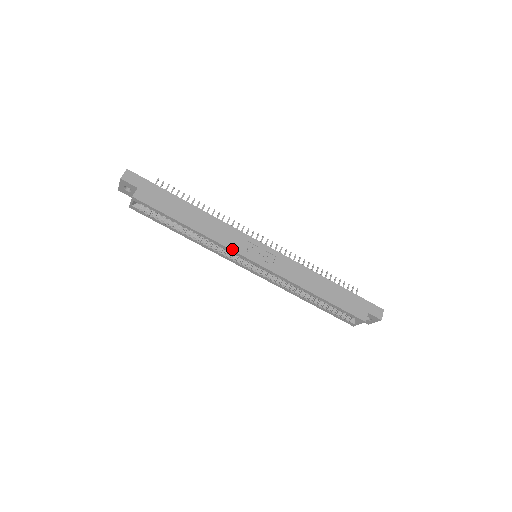
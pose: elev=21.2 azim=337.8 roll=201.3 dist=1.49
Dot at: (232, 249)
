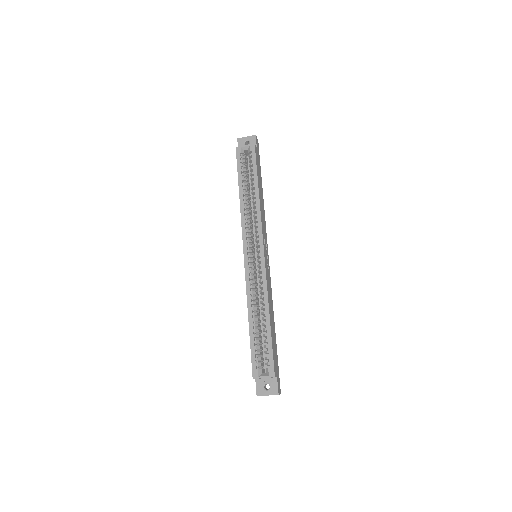
Dot at: (262, 228)
